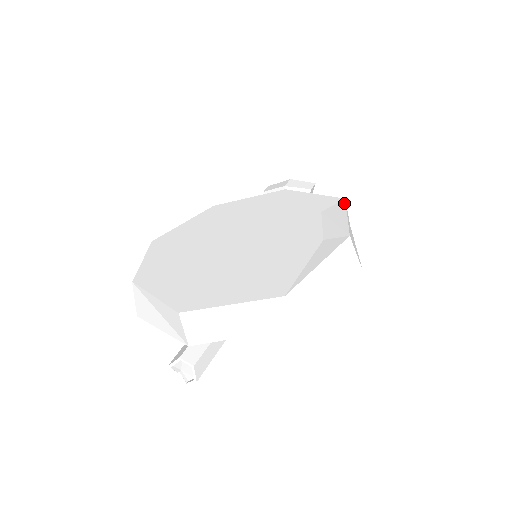
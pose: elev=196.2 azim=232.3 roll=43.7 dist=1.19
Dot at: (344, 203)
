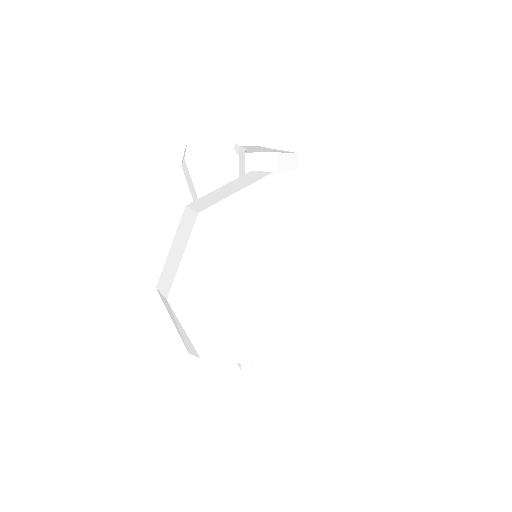
Dot at: (336, 209)
